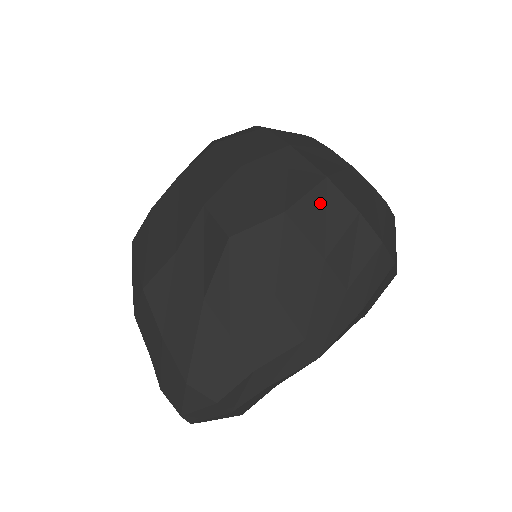
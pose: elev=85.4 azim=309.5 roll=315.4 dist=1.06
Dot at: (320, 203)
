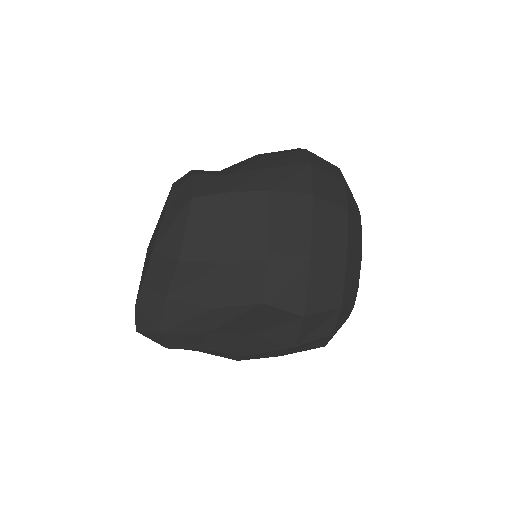
Dot at: (323, 319)
